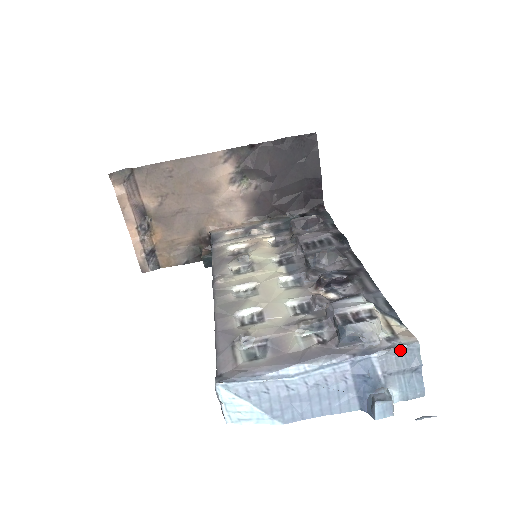
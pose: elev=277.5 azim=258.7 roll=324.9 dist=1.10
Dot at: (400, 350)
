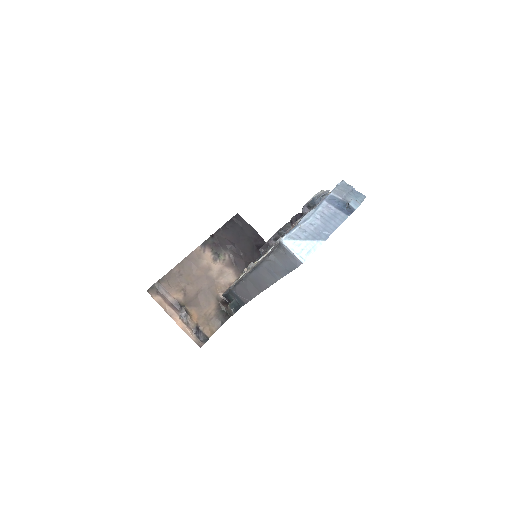
Dot at: (339, 186)
